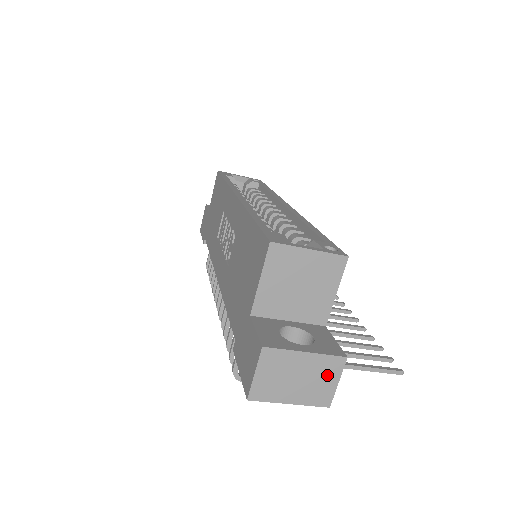
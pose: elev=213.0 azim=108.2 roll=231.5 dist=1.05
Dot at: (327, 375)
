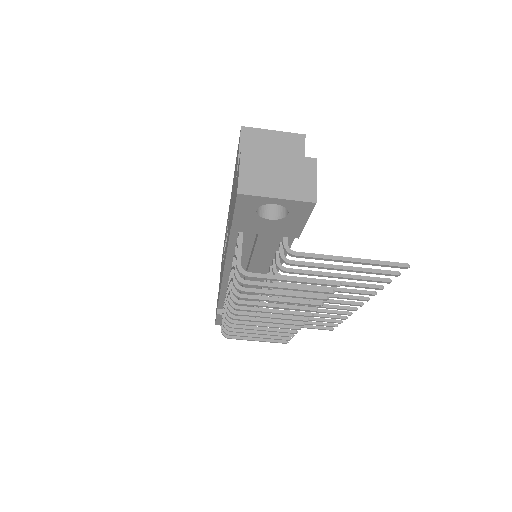
Dot at: (304, 173)
